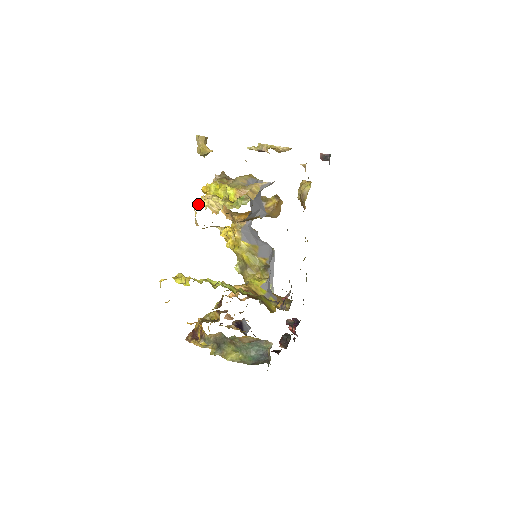
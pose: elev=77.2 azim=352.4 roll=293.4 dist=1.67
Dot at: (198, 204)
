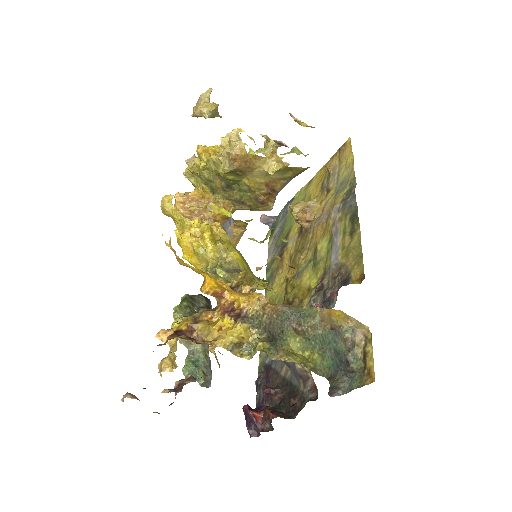
Dot at: occluded
